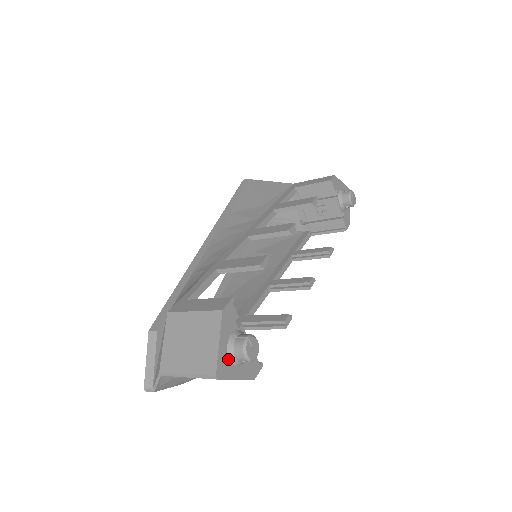
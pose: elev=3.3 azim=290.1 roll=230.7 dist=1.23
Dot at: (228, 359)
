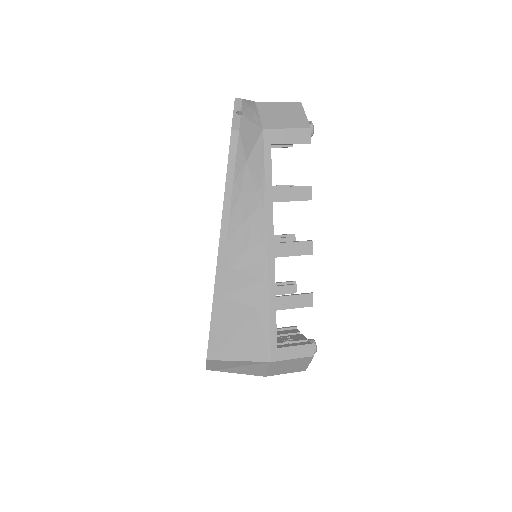
Dot at: occluded
